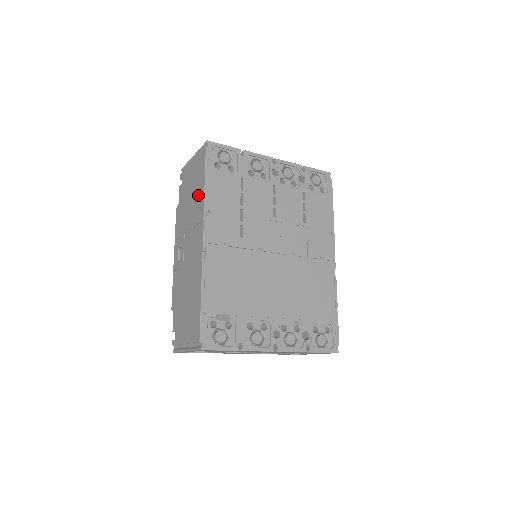
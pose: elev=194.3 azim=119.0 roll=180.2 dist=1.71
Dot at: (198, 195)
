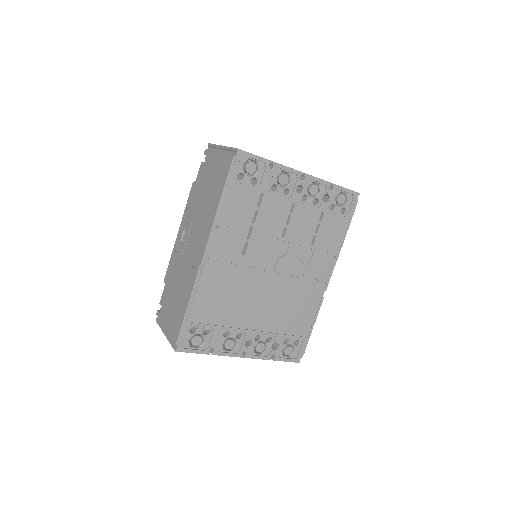
Dot at: (213, 201)
